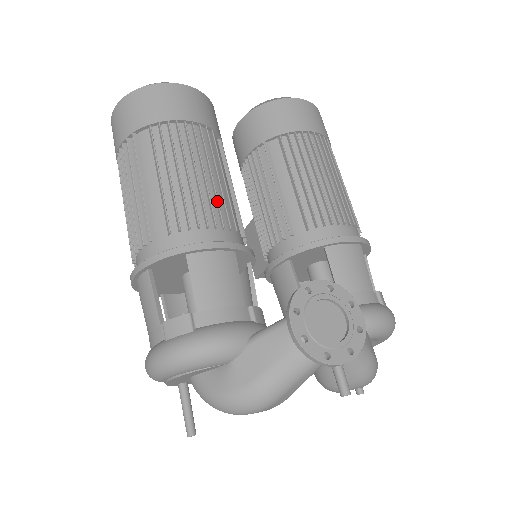
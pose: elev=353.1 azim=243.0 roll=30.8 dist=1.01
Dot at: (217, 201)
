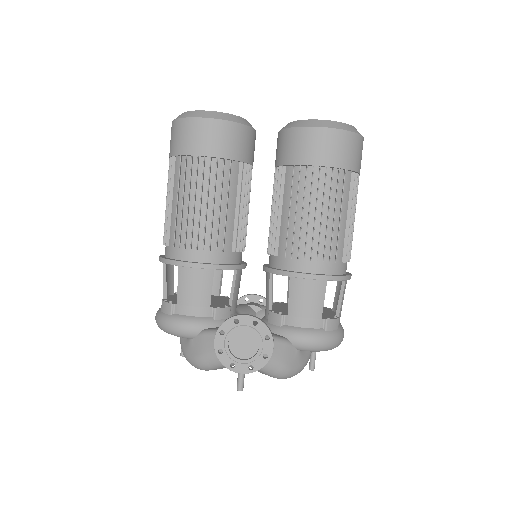
Dot at: (211, 229)
